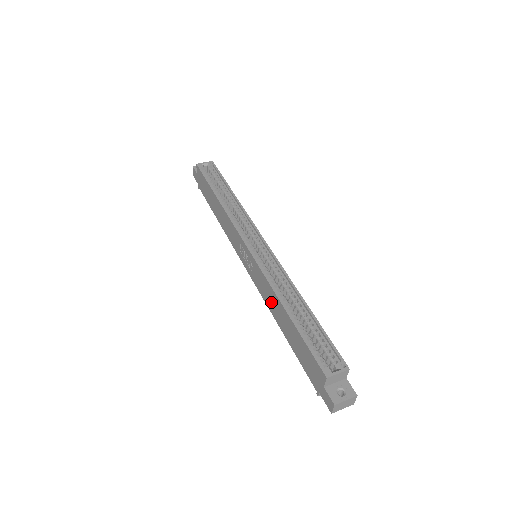
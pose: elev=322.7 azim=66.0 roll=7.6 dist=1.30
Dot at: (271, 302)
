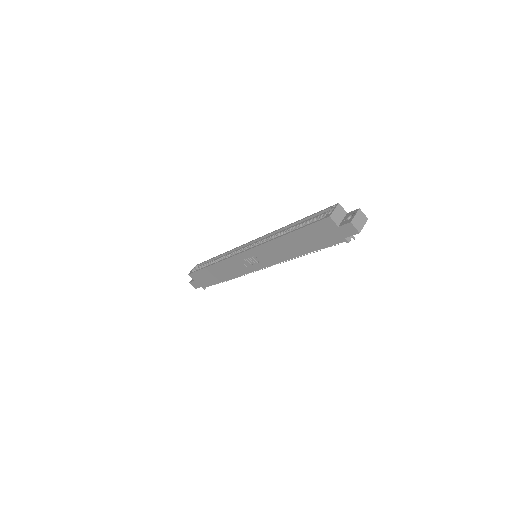
Dot at: (281, 252)
